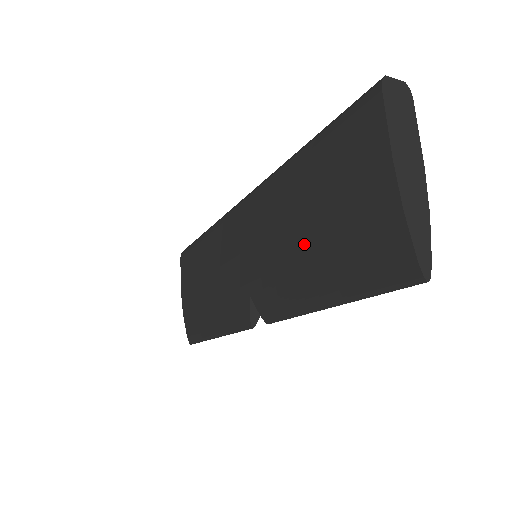
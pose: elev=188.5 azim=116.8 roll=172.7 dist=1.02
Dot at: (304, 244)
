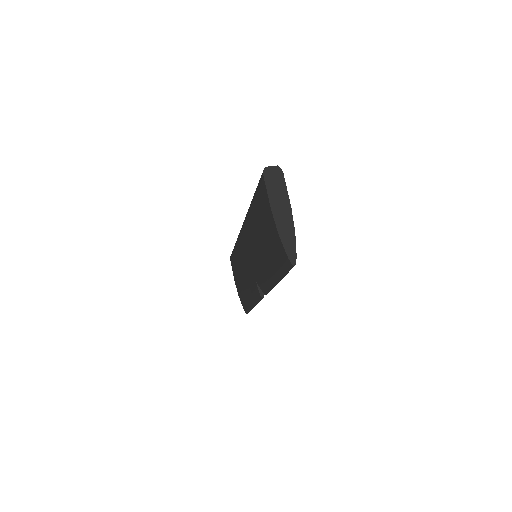
Dot at: (262, 251)
